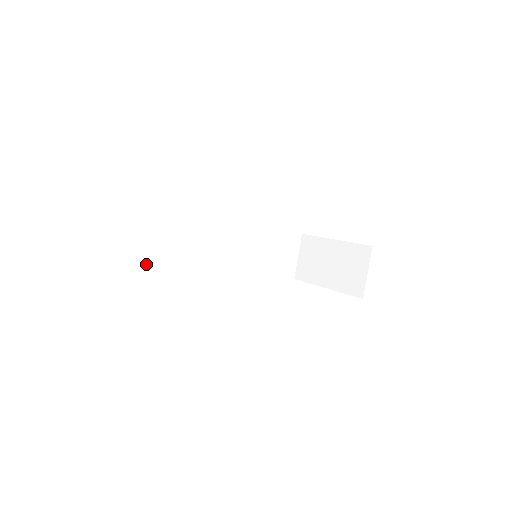
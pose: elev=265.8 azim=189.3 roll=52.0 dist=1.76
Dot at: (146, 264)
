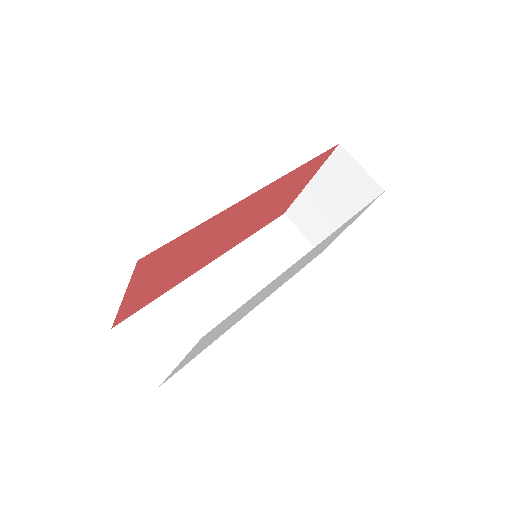
Dot at: (174, 368)
